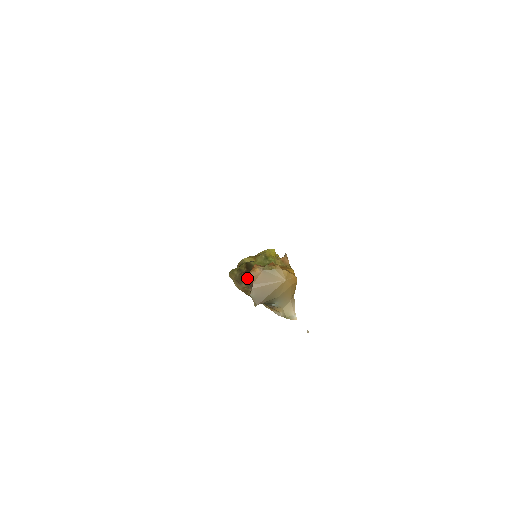
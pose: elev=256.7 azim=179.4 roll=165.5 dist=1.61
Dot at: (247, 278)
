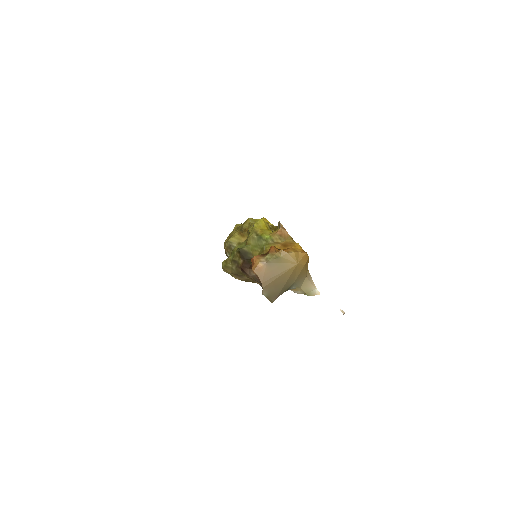
Dot at: (249, 272)
